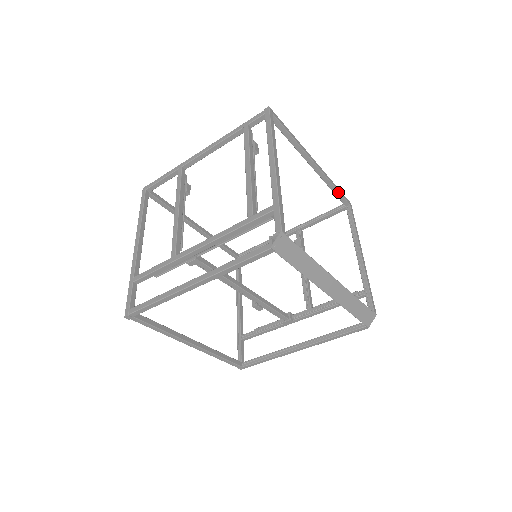
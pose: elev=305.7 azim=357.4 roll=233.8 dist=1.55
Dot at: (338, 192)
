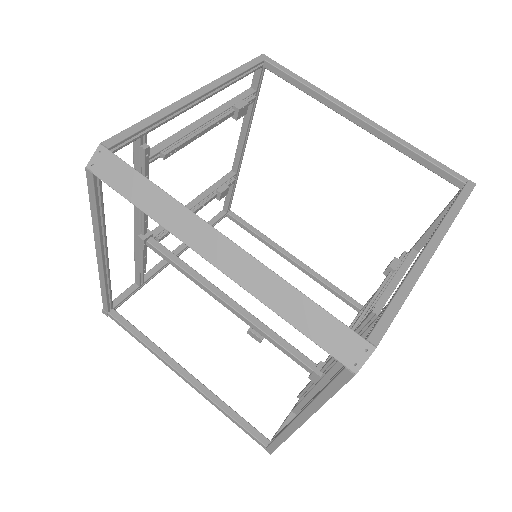
Dot at: (427, 161)
